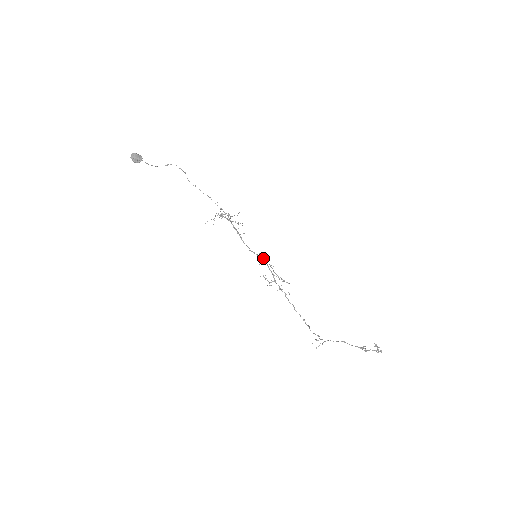
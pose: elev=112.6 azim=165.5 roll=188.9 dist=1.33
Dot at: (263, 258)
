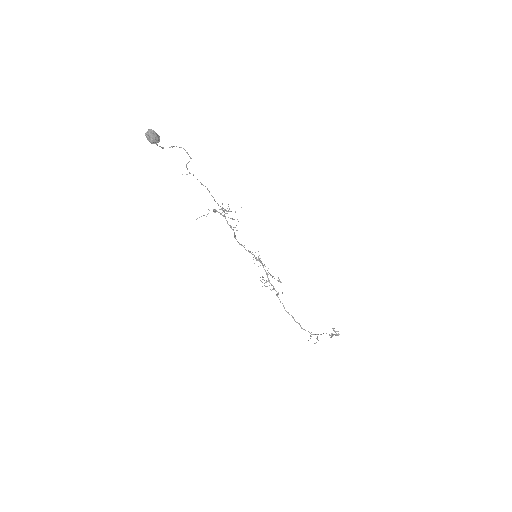
Dot at: occluded
